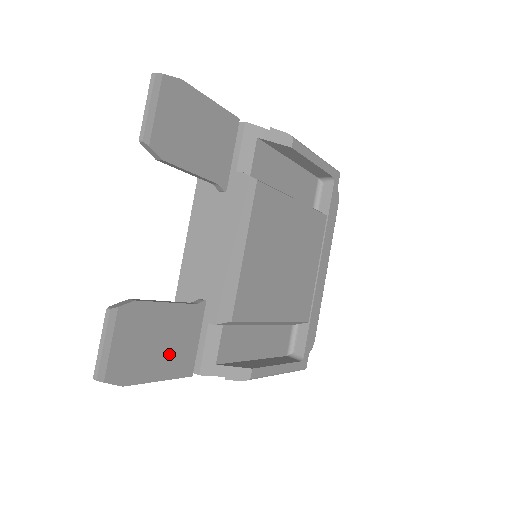
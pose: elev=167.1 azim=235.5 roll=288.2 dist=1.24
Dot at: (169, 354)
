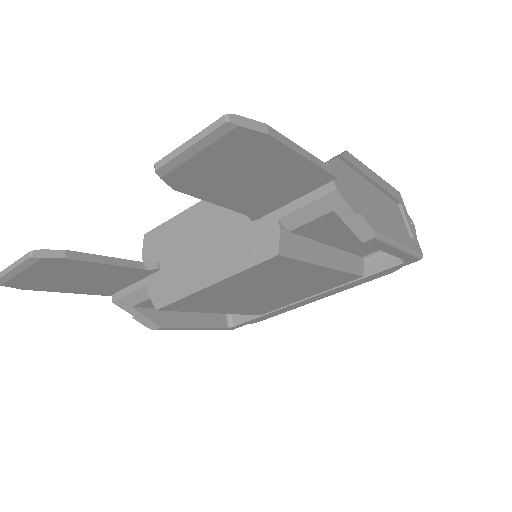
Dot at: (90, 284)
